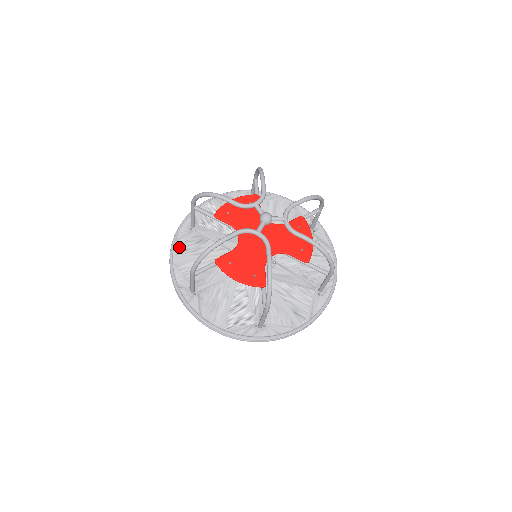
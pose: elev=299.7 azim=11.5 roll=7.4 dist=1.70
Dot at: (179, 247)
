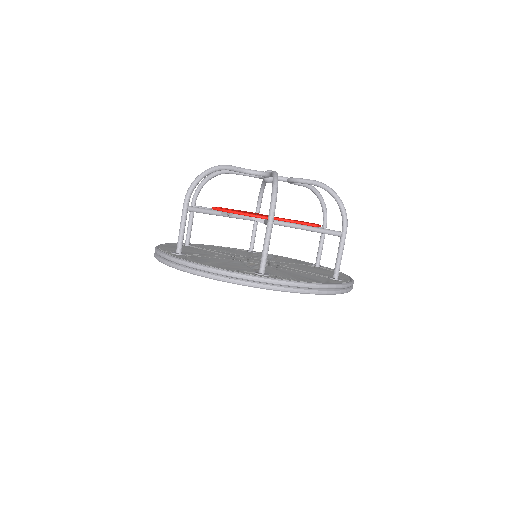
Dot at: (169, 245)
